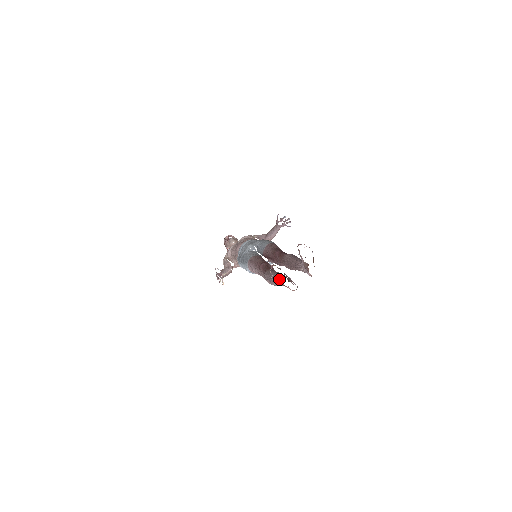
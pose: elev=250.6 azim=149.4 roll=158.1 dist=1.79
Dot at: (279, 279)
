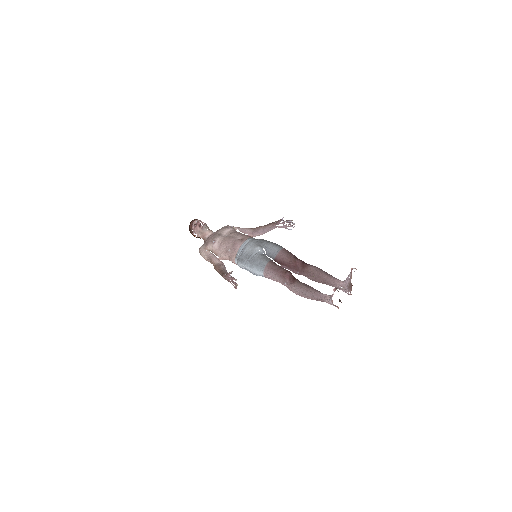
Dot at: (320, 295)
